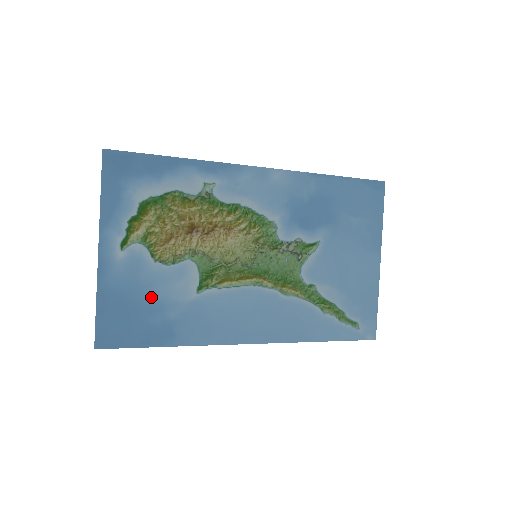
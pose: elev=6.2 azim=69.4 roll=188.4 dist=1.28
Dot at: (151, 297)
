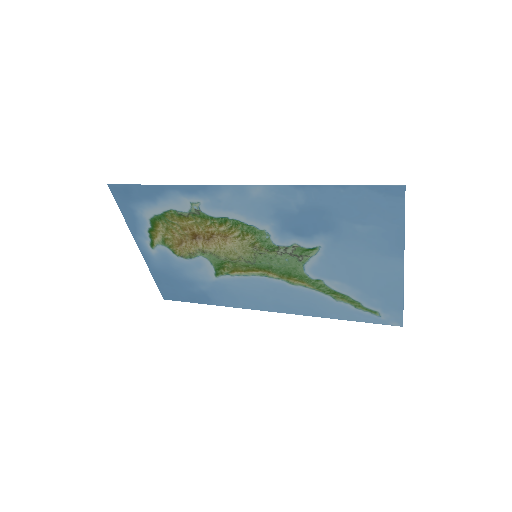
Dot at: (185, 277)
